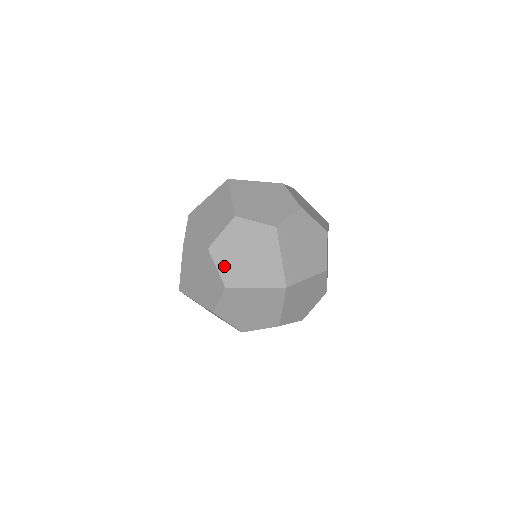
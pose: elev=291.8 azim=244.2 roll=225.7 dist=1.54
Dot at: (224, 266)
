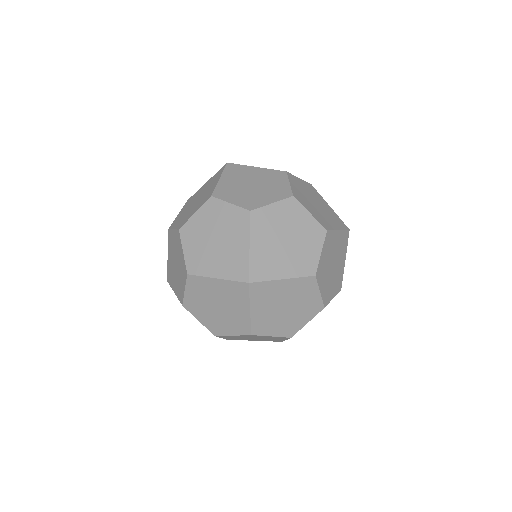
Dot at: (229, 338)
